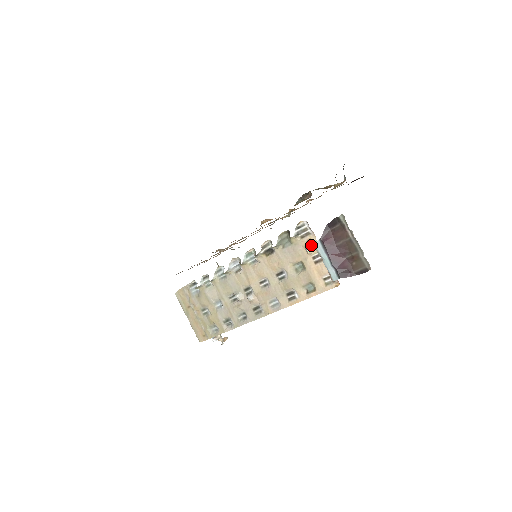
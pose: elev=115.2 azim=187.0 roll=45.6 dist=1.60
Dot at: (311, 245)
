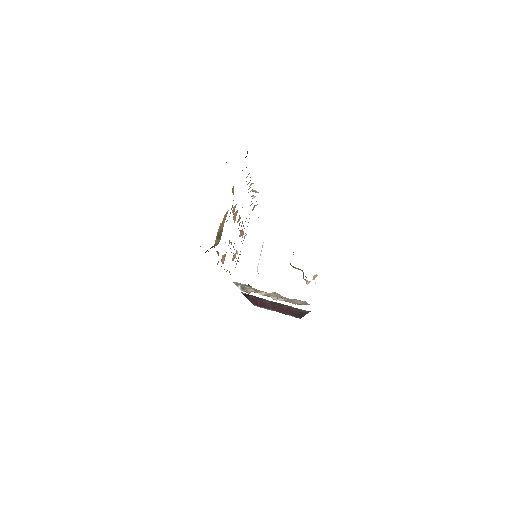
Dot at: (260, 291)
